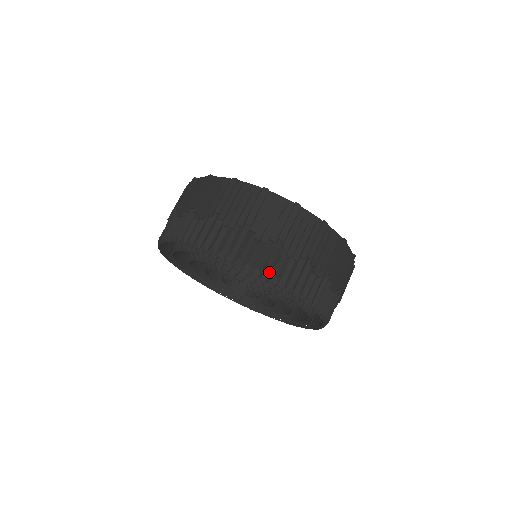
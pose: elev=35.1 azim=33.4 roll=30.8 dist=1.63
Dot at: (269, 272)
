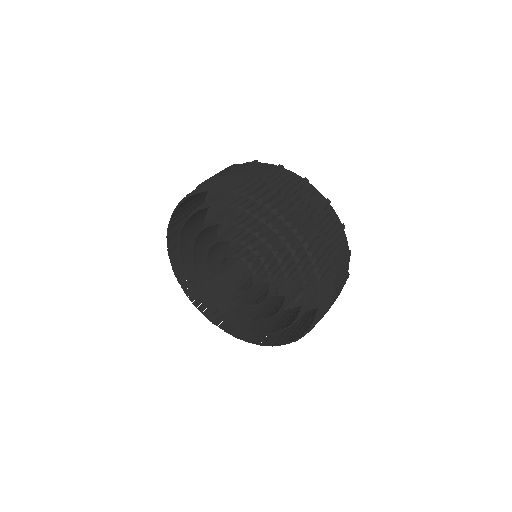
Dot at: (278, 209)
